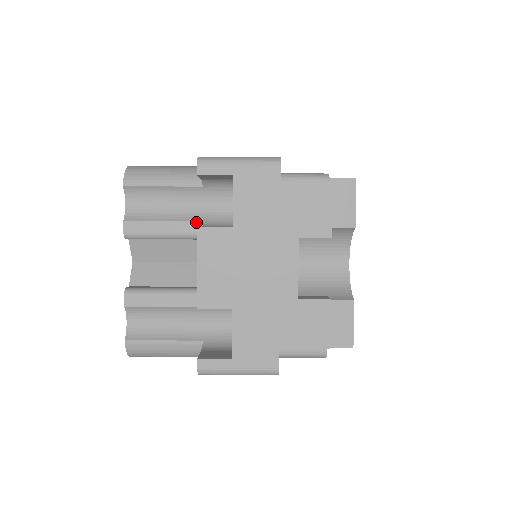
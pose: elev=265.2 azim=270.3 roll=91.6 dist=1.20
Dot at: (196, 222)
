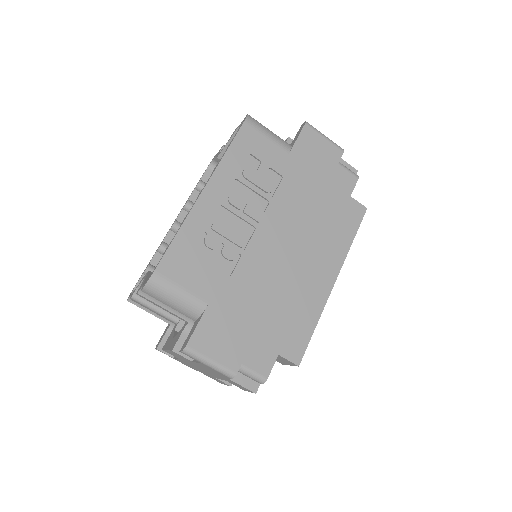
Dot at: (184, 320)
